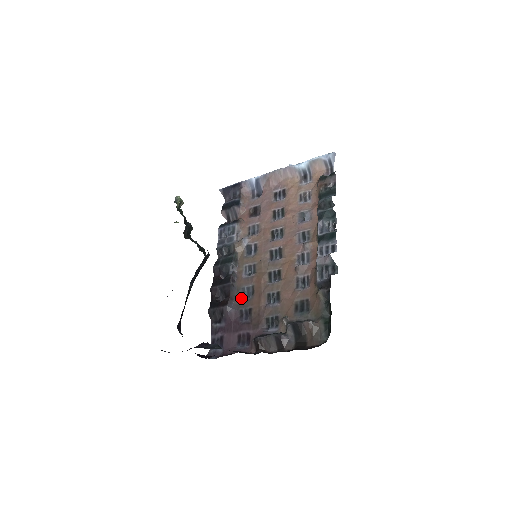
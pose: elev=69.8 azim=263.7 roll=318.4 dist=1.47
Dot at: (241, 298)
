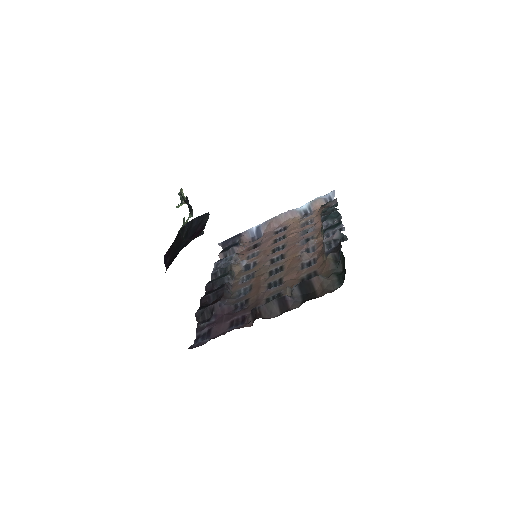
Dot at: (236, 297)
